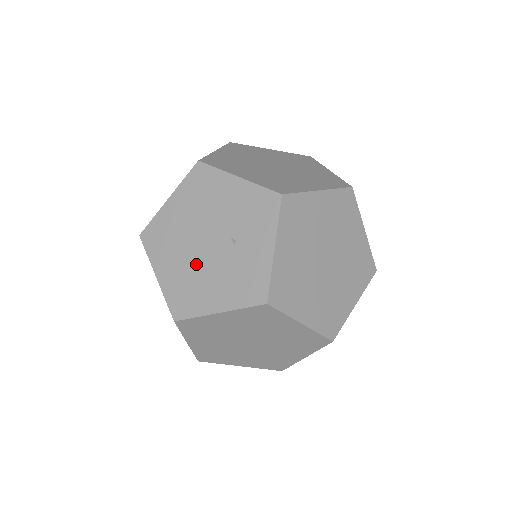
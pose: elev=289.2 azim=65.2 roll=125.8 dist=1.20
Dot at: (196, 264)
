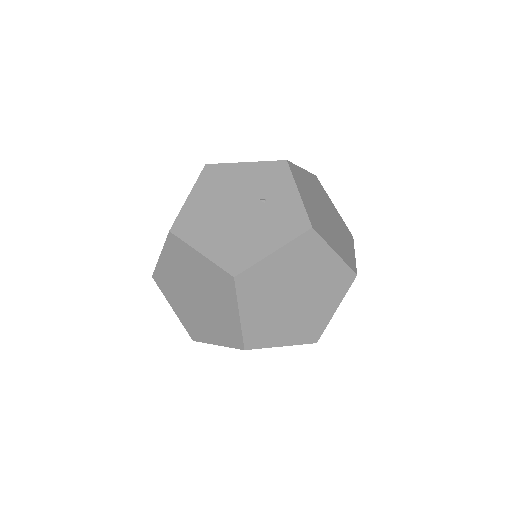
Dot at: (236, 228)
